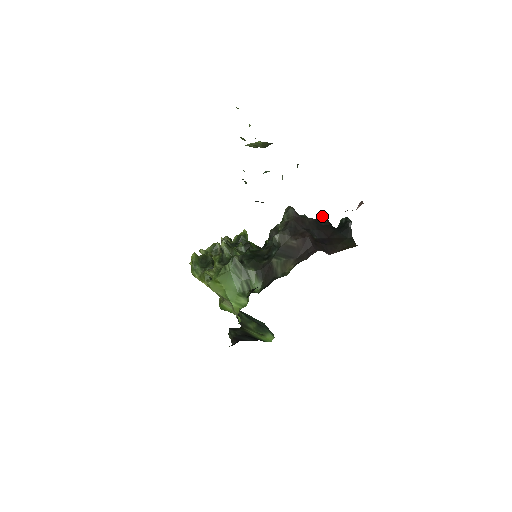
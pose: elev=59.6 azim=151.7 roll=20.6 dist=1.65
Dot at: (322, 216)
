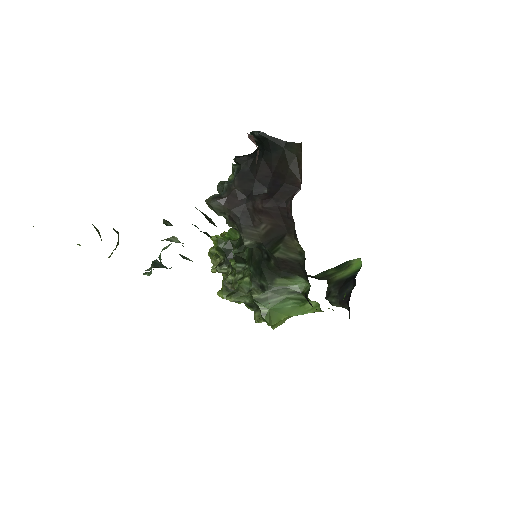
Dot at: occluded
